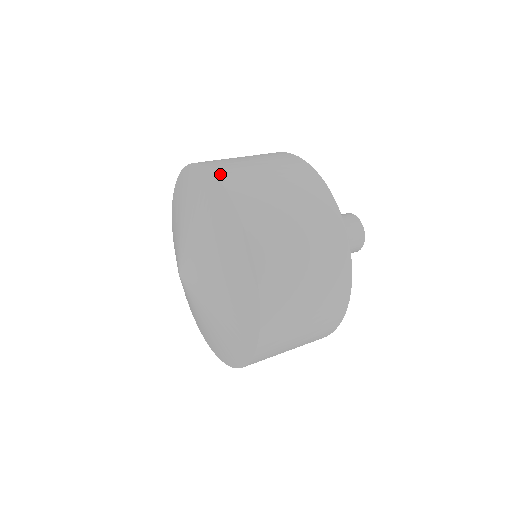
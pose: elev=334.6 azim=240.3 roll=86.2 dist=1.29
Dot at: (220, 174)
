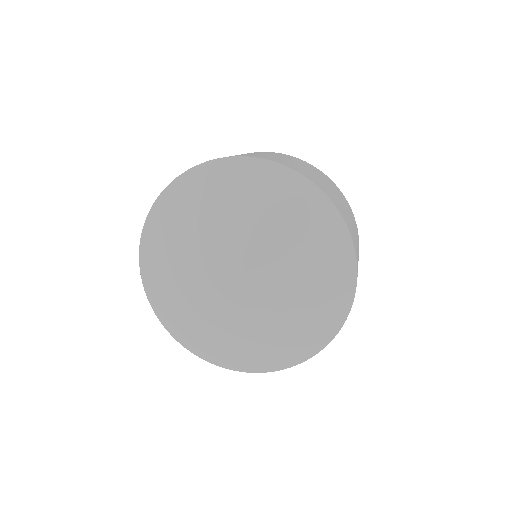
Dot at: (290, 167)
